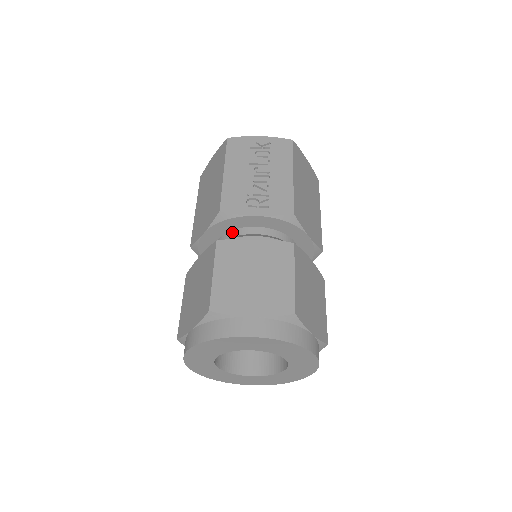
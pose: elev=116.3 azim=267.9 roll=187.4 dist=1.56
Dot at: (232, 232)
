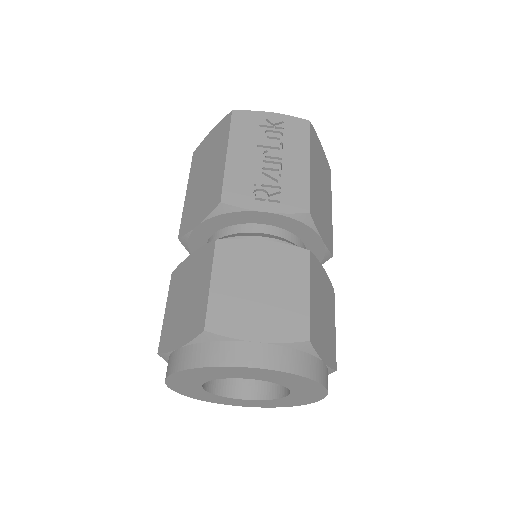
Dot at: (232, 228)
